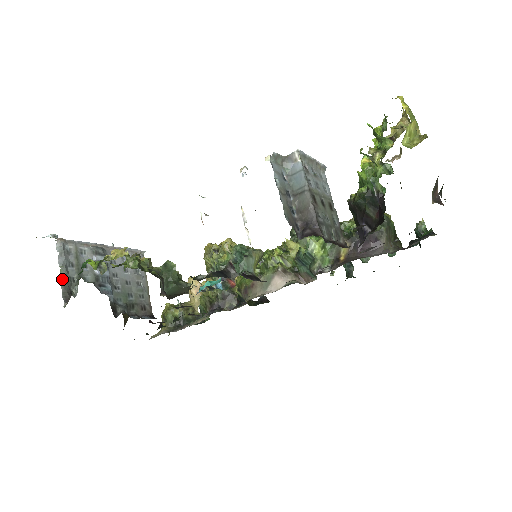
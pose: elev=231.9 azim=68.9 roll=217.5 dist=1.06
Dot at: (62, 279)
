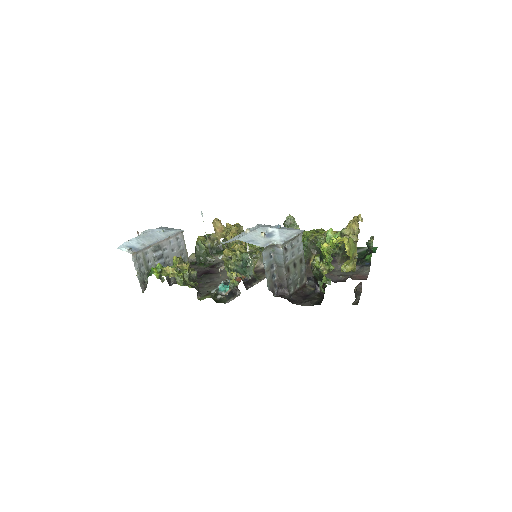
Dot at: (139, 277)
